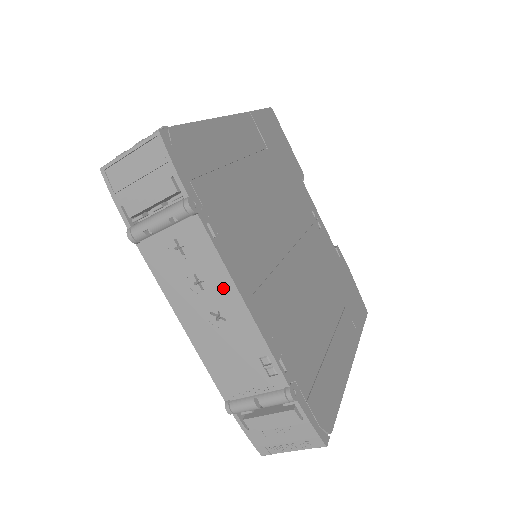
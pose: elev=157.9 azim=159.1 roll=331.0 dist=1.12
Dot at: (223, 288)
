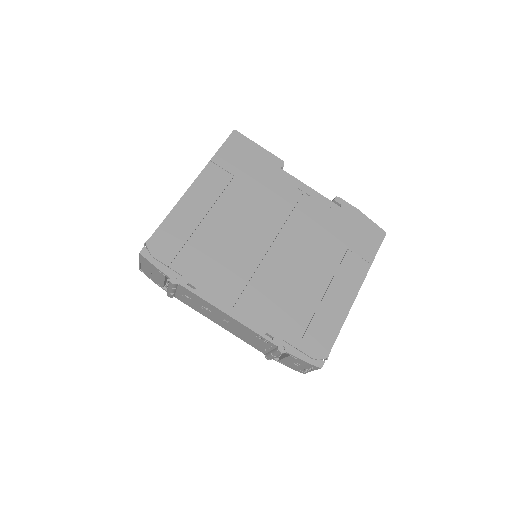
Dot at: (216, 310)
